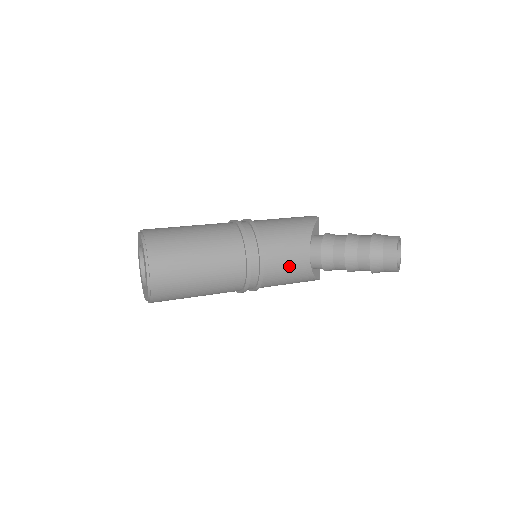
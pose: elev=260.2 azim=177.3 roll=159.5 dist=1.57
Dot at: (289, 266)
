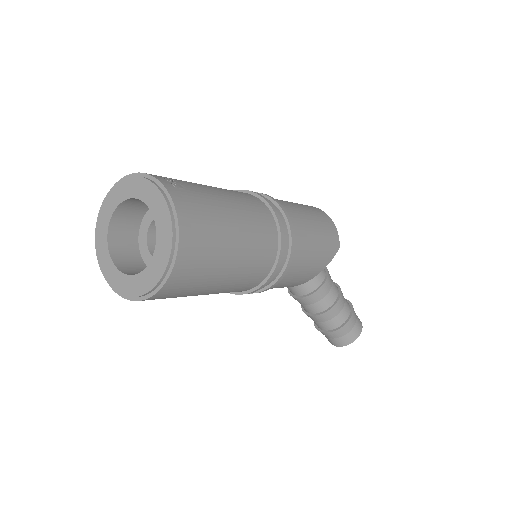
Dot at: occluded
